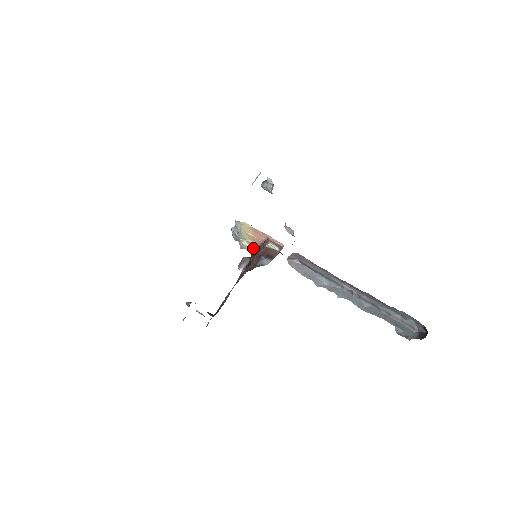
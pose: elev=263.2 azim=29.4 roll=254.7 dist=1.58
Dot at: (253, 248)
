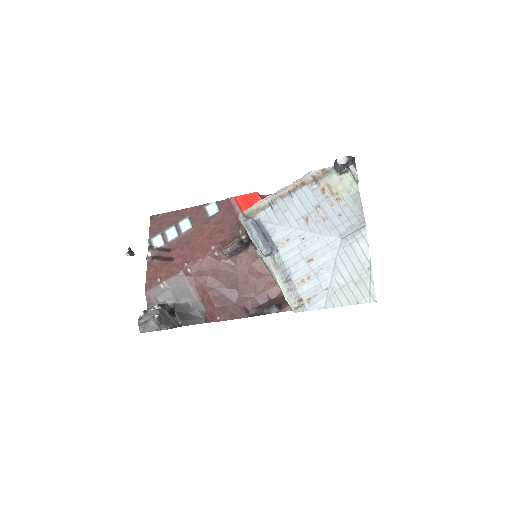
Dot at: occluded
